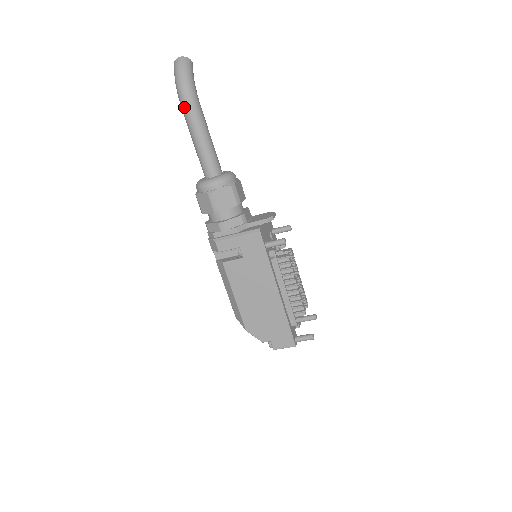
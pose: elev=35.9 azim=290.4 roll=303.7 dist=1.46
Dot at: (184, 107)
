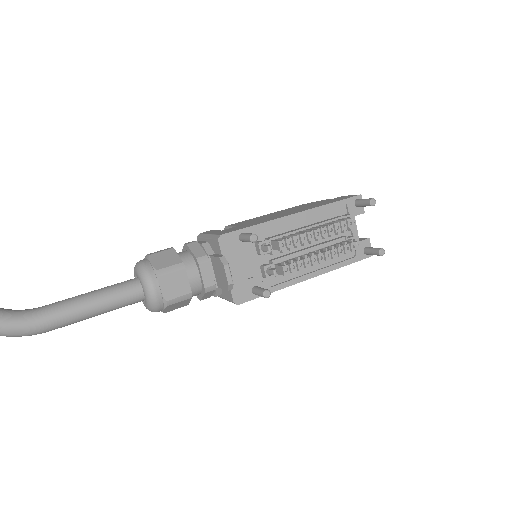
Dot at: occluded
